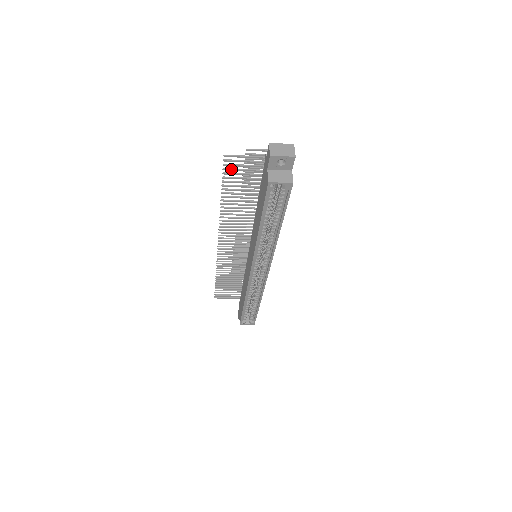
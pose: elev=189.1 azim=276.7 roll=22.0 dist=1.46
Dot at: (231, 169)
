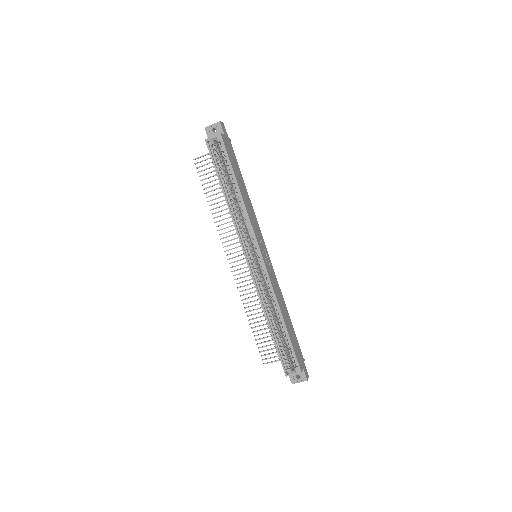
Dot at: (202, 170)
